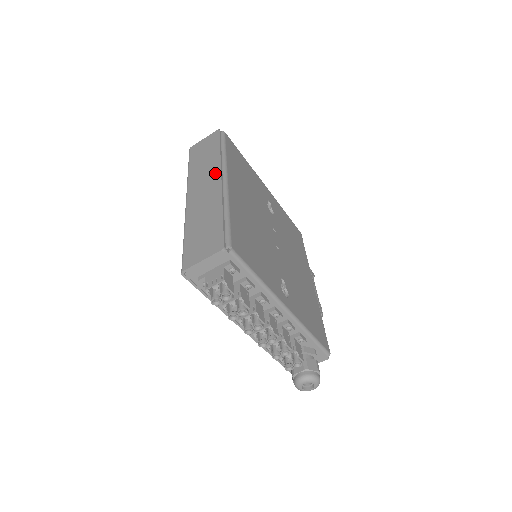
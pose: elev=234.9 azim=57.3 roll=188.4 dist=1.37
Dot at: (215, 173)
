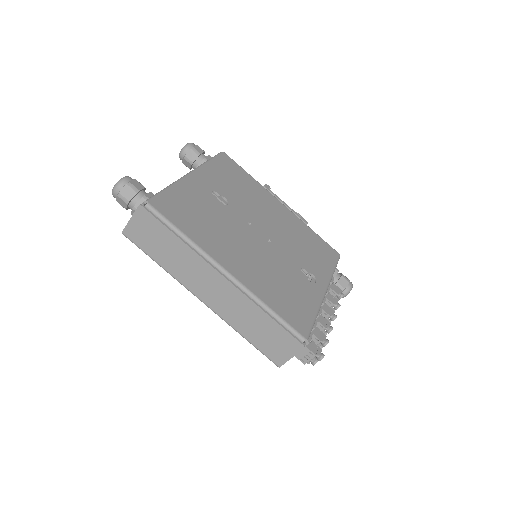
Dot at: (208, 271)
